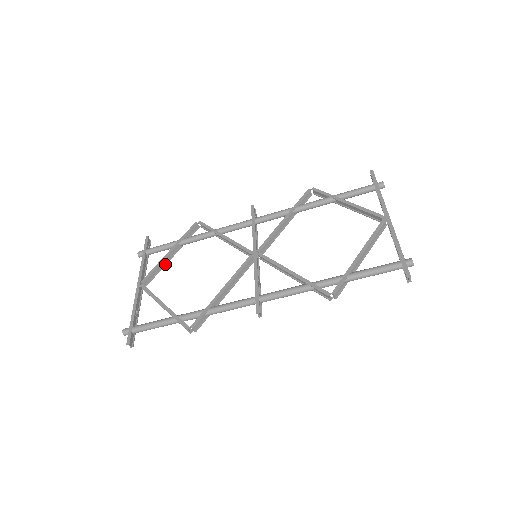
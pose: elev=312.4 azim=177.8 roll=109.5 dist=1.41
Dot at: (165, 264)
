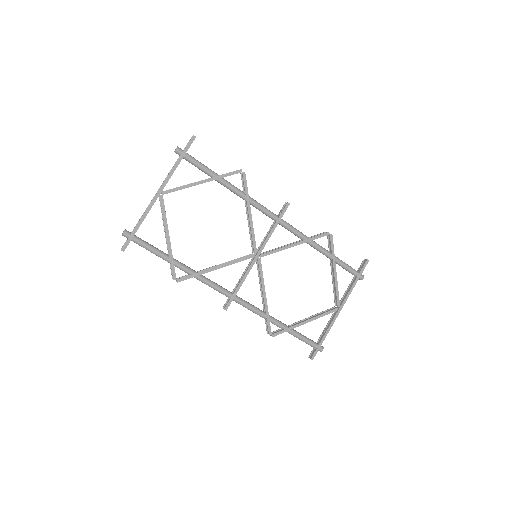
Dot at: (191, 186)
